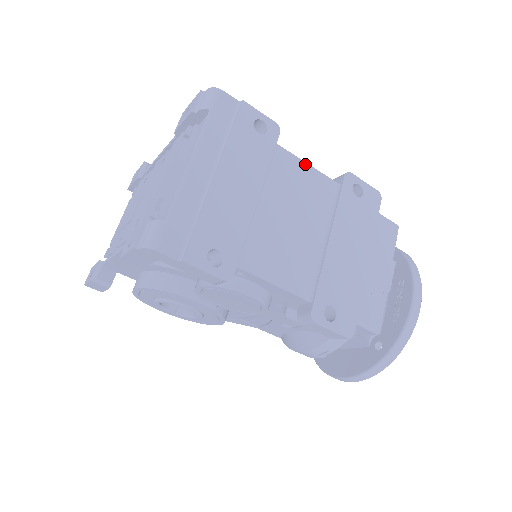
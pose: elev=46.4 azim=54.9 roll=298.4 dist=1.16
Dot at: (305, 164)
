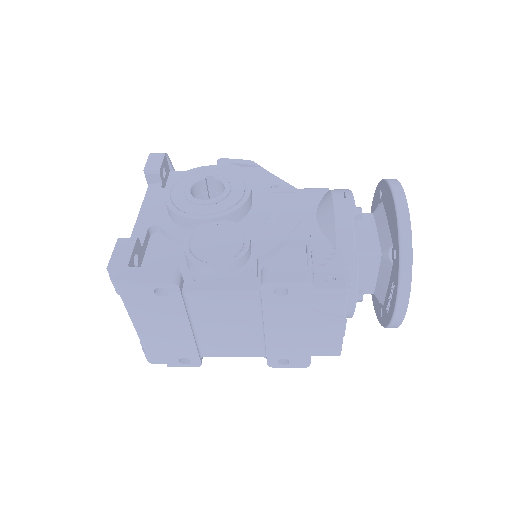
Dot at: (218, 292)
